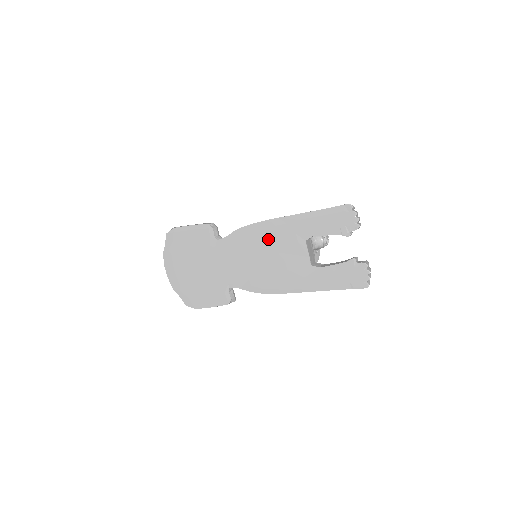
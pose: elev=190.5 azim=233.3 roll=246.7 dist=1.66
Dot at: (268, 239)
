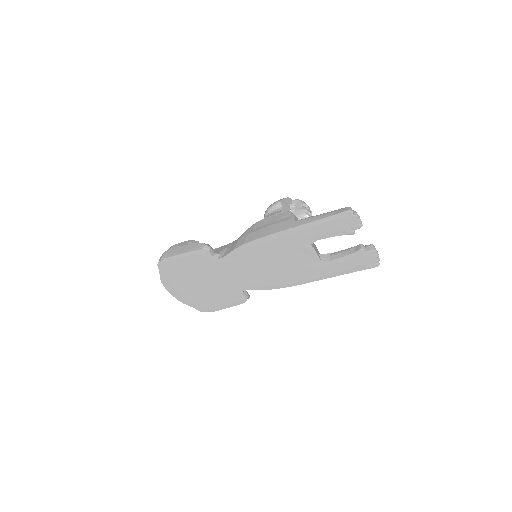
Dot at: (272, 250)
